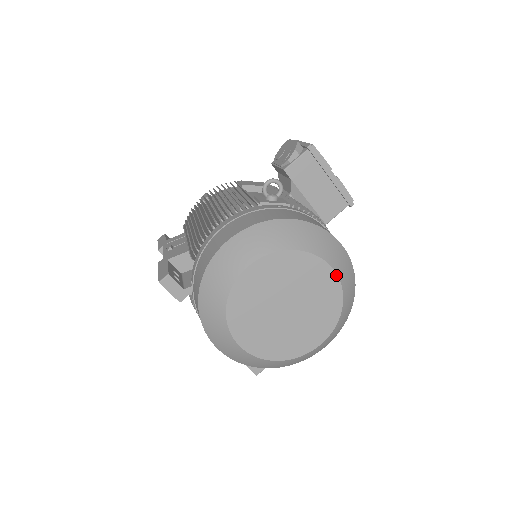
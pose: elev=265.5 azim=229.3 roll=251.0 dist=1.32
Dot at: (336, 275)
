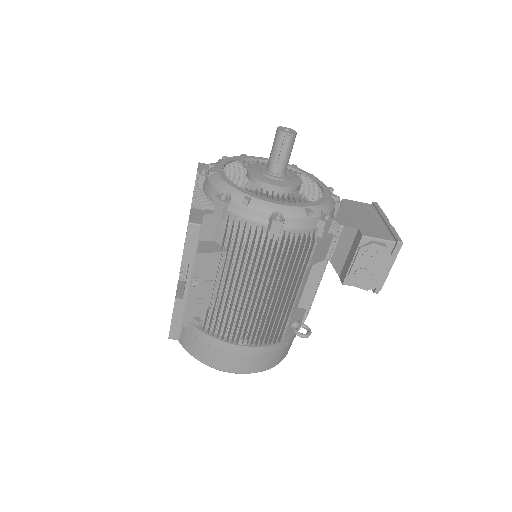
Dot at: occluded
